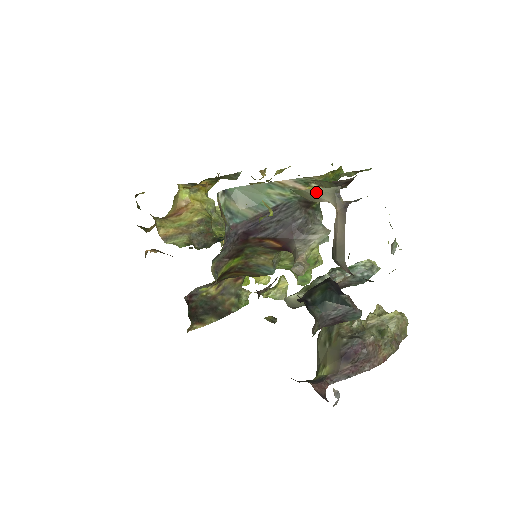
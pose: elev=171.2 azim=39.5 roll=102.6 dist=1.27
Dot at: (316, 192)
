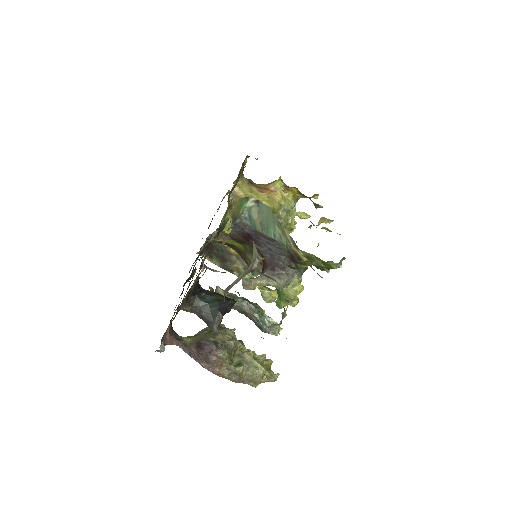
Dot at: (254, 247)
